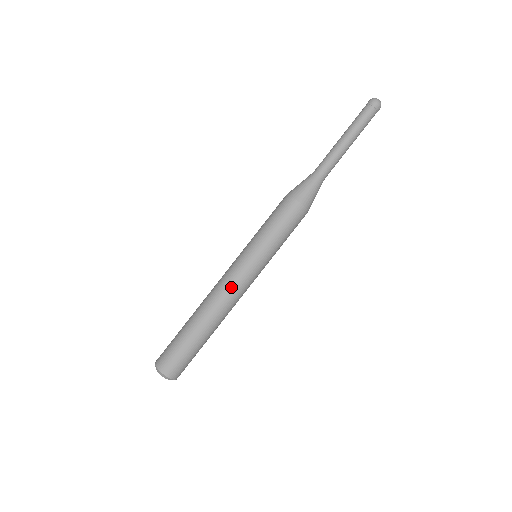
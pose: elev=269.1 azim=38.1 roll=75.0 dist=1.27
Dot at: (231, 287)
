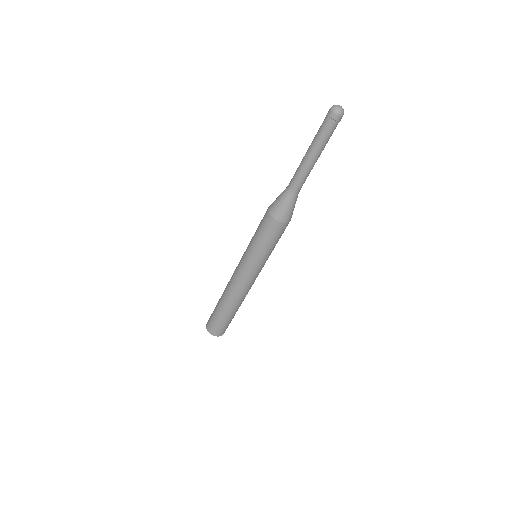
Dot at: (250, 286)
